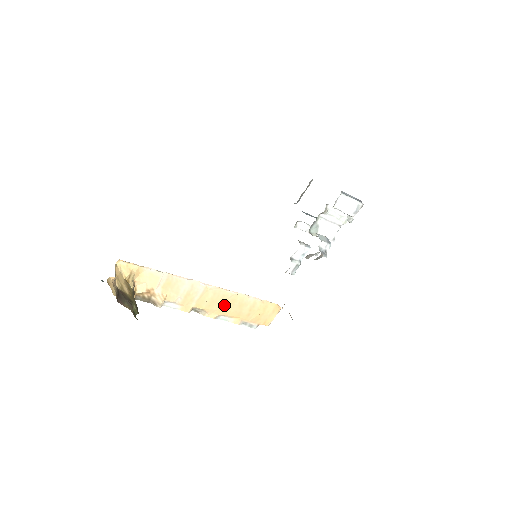
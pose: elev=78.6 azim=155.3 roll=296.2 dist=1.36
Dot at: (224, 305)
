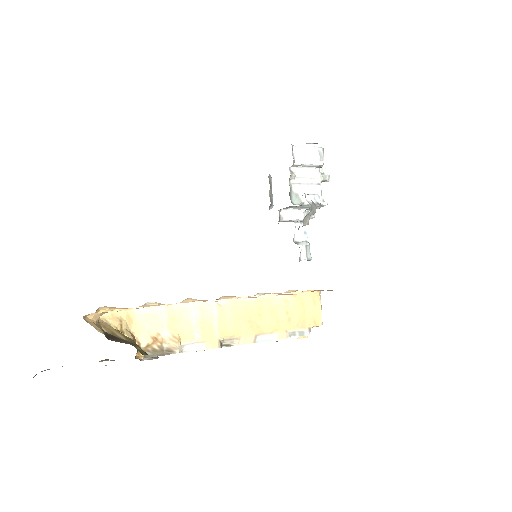
Dot at: (253, 320)
